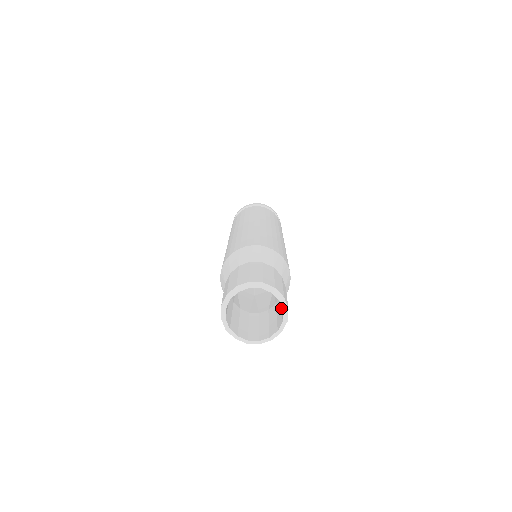
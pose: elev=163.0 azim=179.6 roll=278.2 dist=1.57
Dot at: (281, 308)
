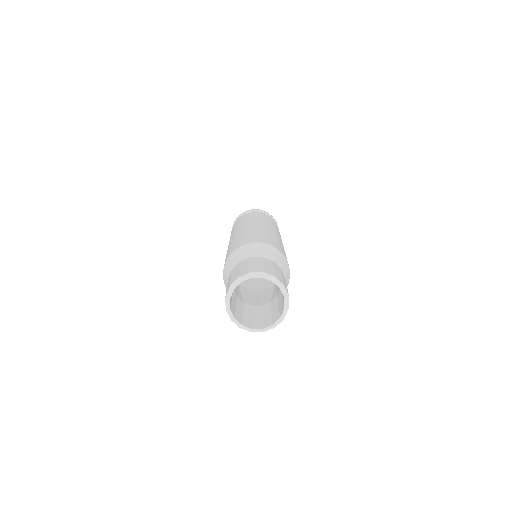
Dot at: (282, 297)
